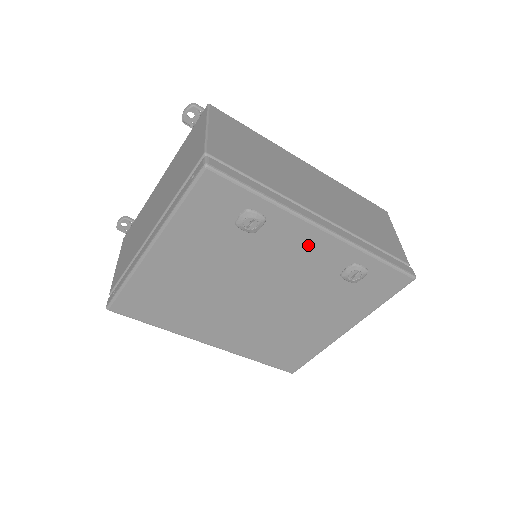
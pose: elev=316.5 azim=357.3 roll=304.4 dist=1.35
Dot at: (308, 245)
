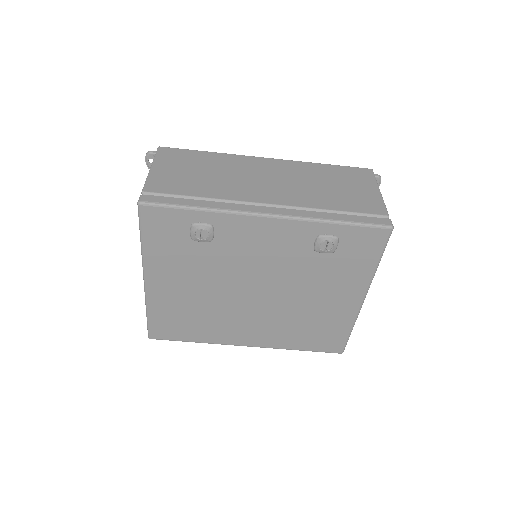
Dot at: (265, 234)
